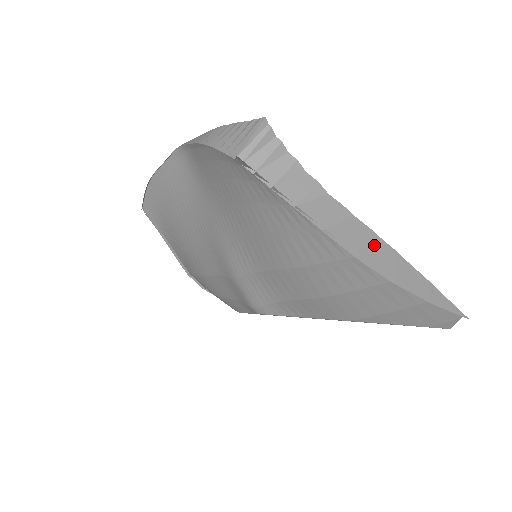
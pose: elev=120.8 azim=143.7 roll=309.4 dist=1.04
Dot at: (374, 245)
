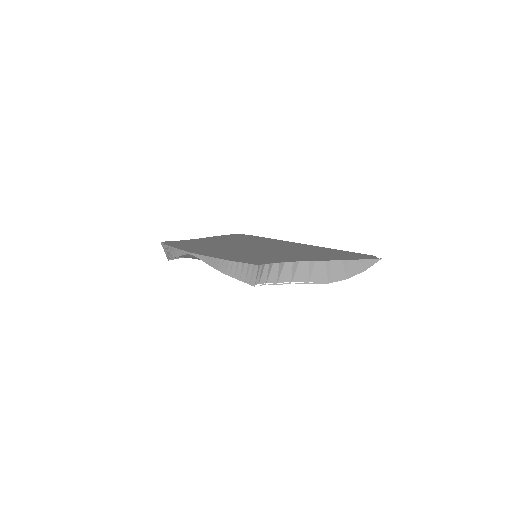
Dot at: (331, 268)
